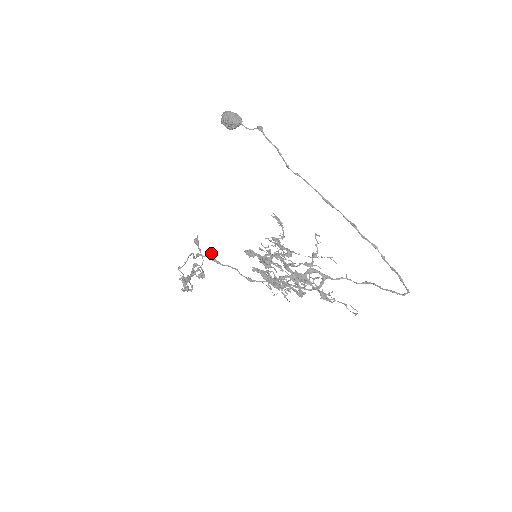
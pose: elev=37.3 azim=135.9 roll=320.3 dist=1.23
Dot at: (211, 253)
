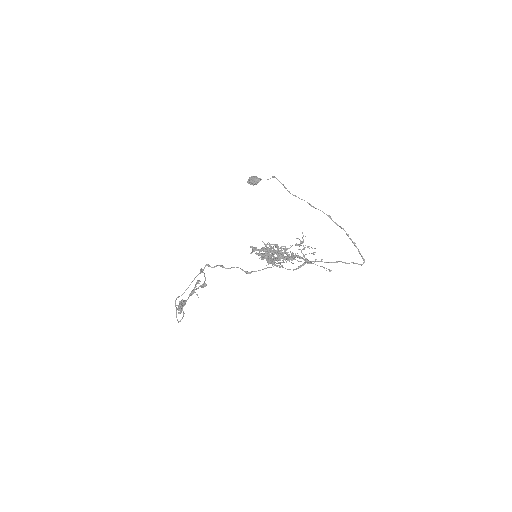
Dot at: occluded
